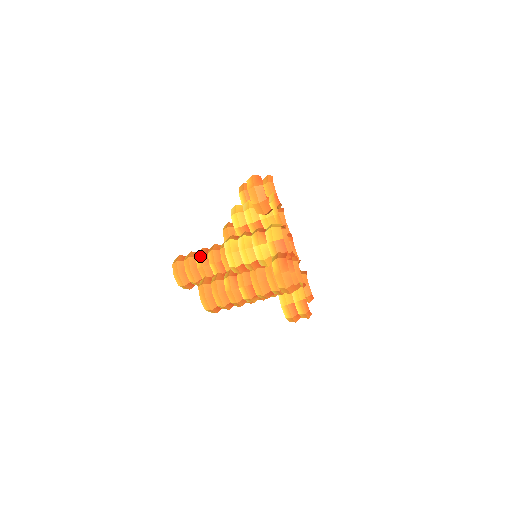
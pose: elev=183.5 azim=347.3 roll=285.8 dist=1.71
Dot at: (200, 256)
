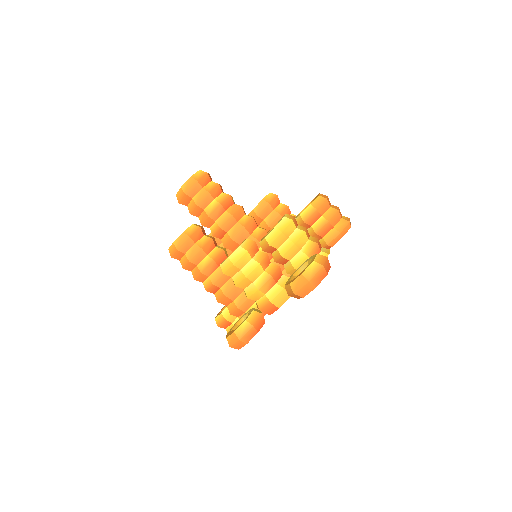
Dot at: (218, 206)
